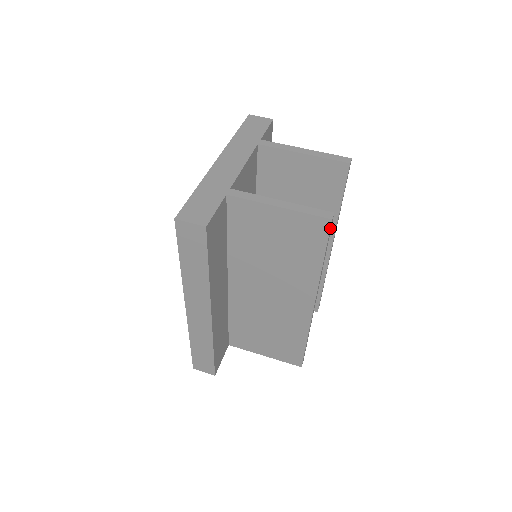
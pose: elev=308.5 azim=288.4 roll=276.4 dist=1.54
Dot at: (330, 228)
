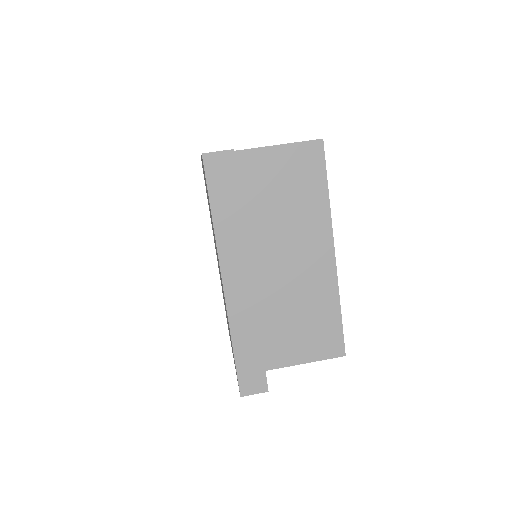
Dot at: occluded
